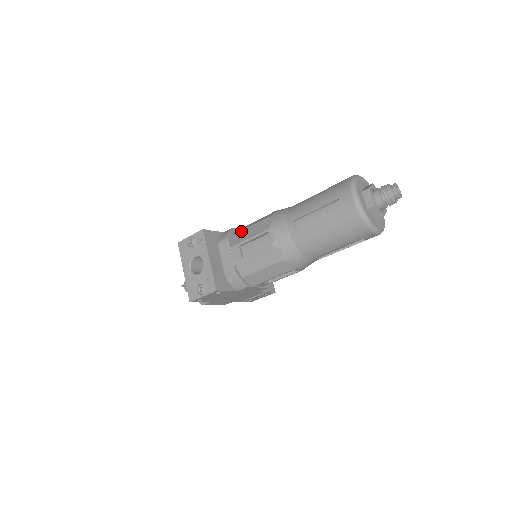
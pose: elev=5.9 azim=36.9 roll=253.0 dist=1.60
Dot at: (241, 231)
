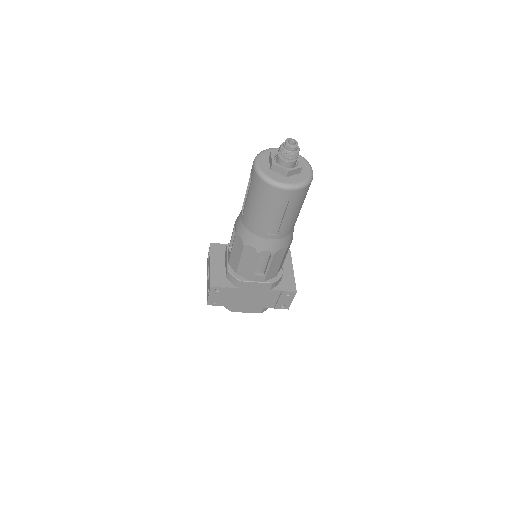
Dot at: occluded
